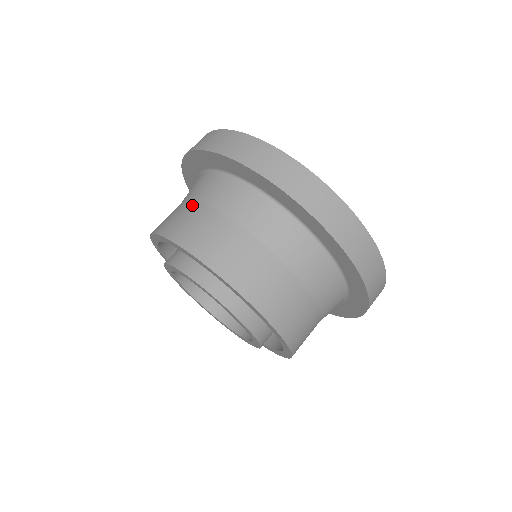
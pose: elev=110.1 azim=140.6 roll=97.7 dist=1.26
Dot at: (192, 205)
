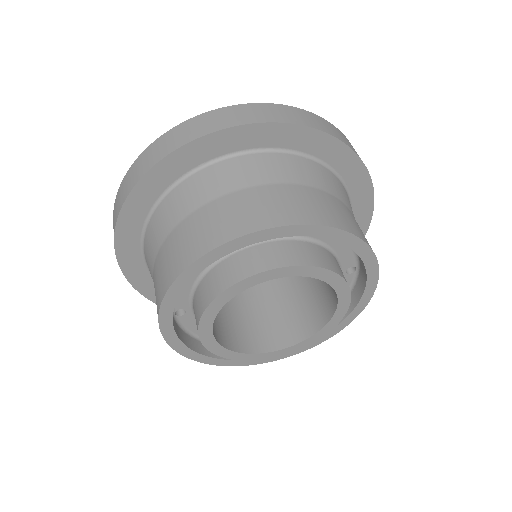
Dot at: (245, 193)
